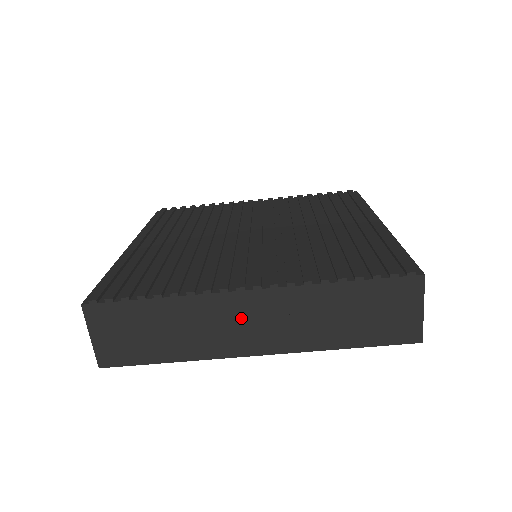
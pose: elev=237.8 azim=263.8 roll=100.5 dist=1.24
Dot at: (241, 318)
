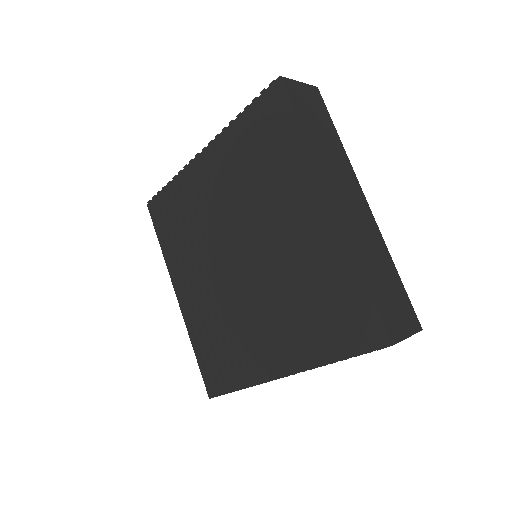
Dot at: occluded
